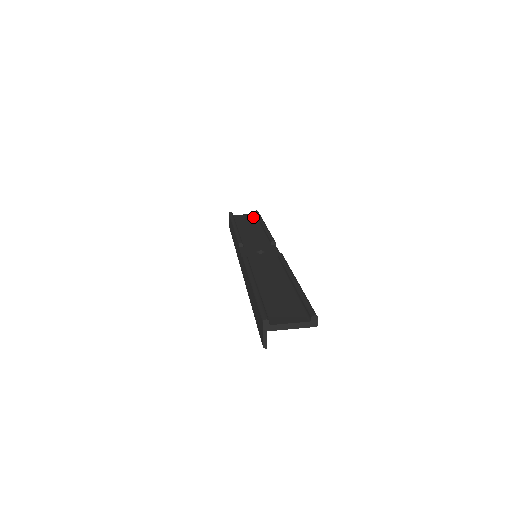
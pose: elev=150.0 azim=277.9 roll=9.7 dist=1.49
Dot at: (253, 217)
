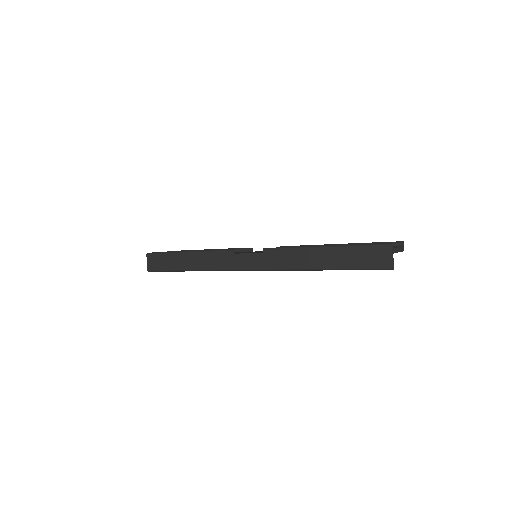
Dot at: occluded
